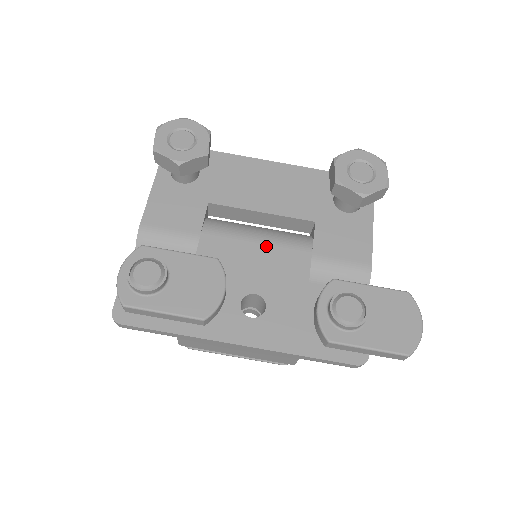
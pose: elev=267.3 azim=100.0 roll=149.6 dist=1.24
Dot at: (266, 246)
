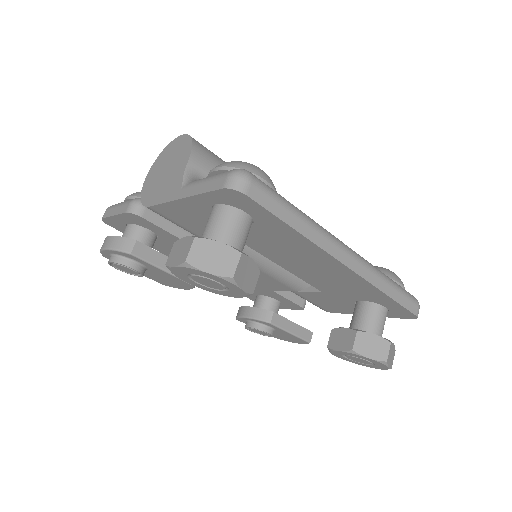
Dot at: (261, 273)
